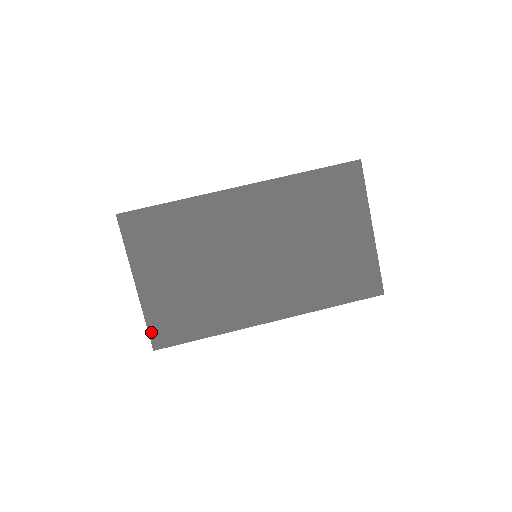
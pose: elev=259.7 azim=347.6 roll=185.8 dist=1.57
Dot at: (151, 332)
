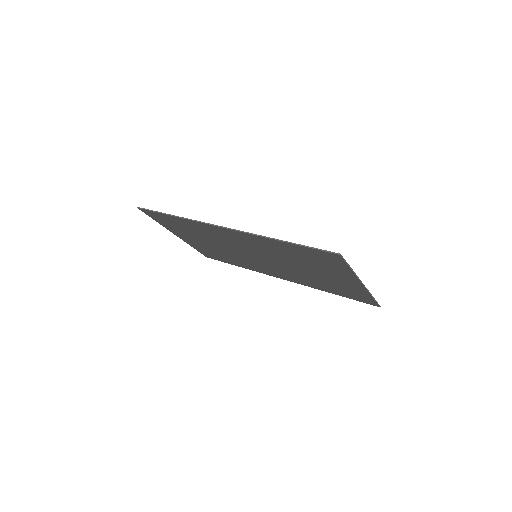
Dot at: (200, 252)
